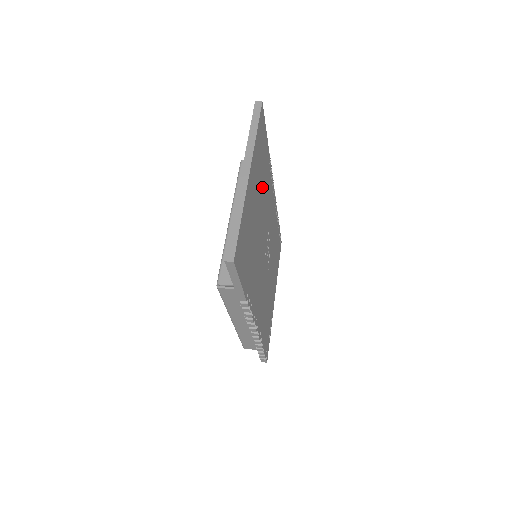
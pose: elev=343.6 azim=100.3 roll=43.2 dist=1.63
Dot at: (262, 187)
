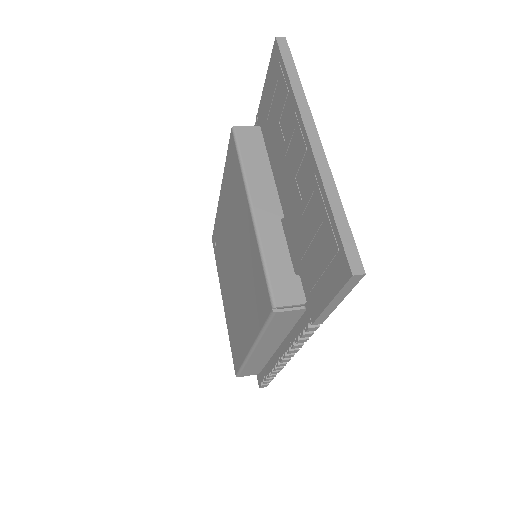
Dot at: occluded
